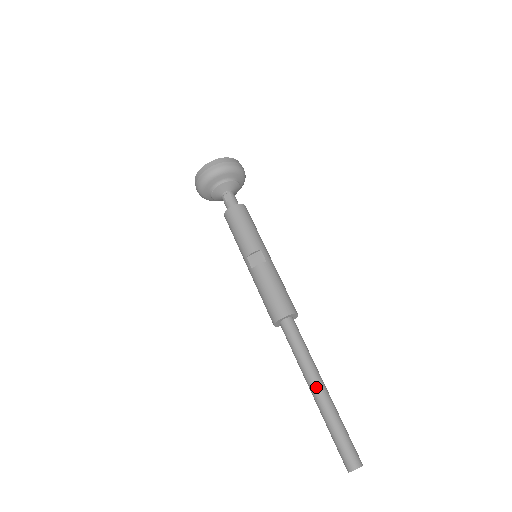
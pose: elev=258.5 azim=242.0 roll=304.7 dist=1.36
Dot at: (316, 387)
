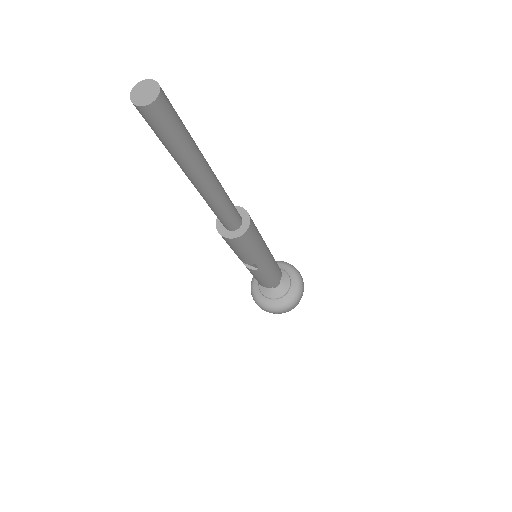
Dot at: occluded
